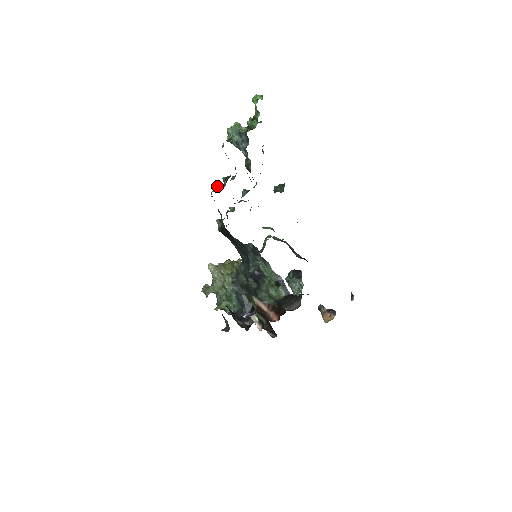
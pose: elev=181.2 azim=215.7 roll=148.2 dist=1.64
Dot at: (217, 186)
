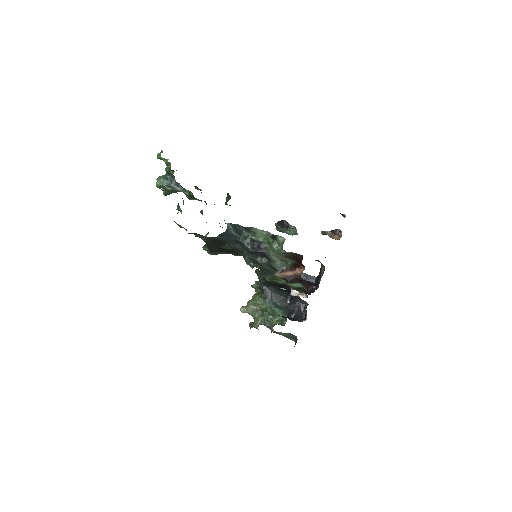
Dot at: occluded
